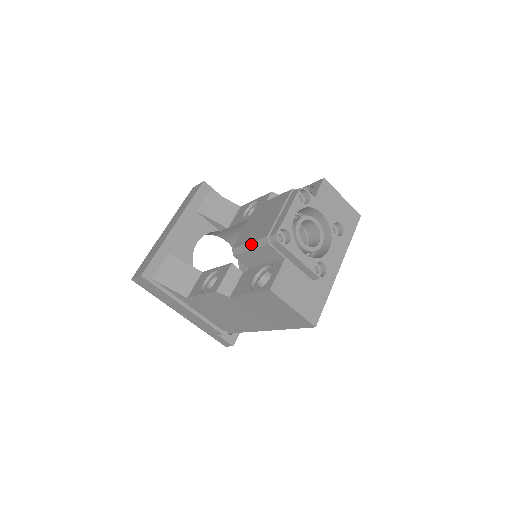
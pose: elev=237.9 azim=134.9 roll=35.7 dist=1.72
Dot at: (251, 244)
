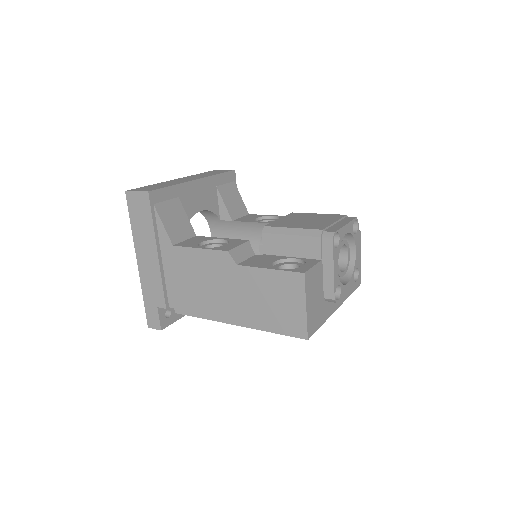
Dot at: (295, 230)
